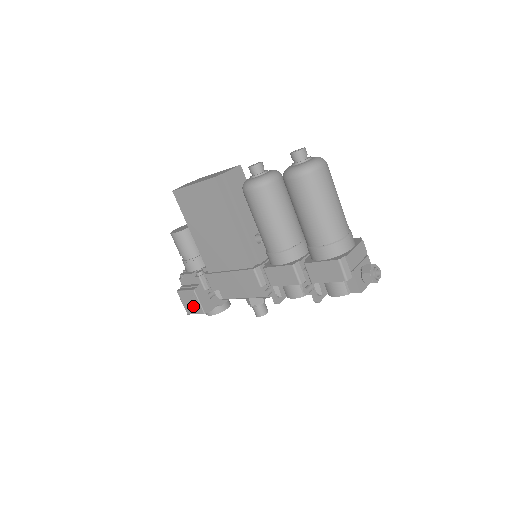
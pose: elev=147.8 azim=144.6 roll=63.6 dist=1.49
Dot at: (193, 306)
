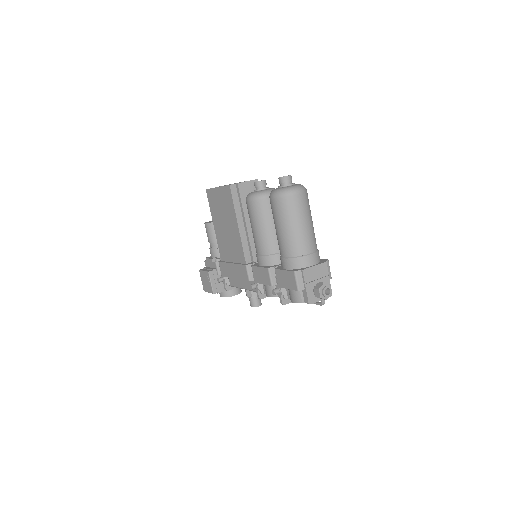
Dot at: (207, 285)
